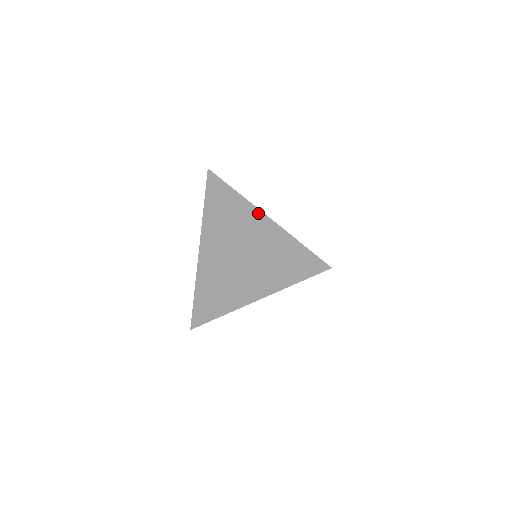
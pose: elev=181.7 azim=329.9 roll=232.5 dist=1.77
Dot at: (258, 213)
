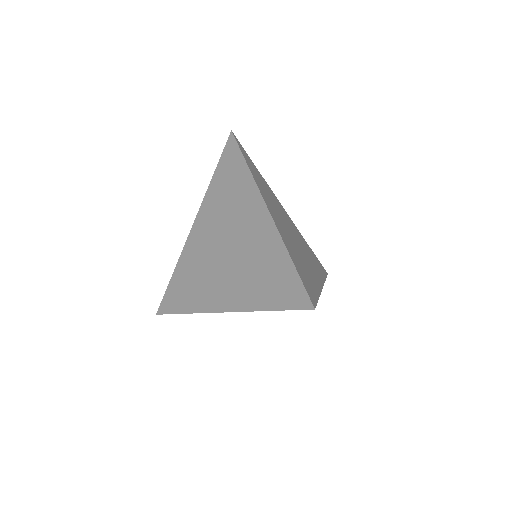
Dot at: (261, 204)
